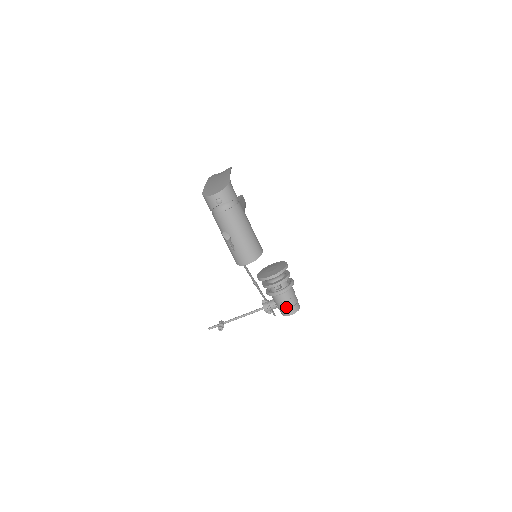
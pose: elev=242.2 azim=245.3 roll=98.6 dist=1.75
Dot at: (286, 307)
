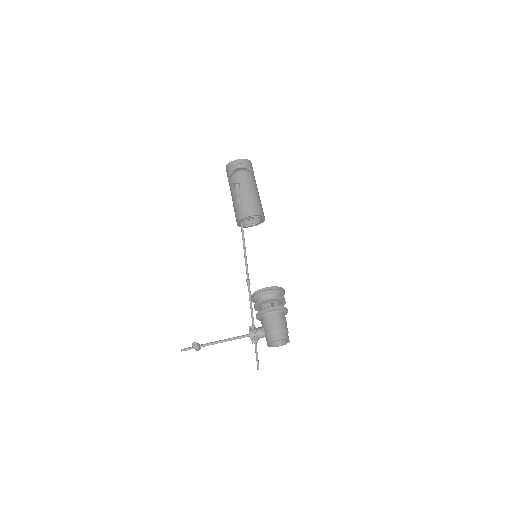
Dot at: (274, 329)
